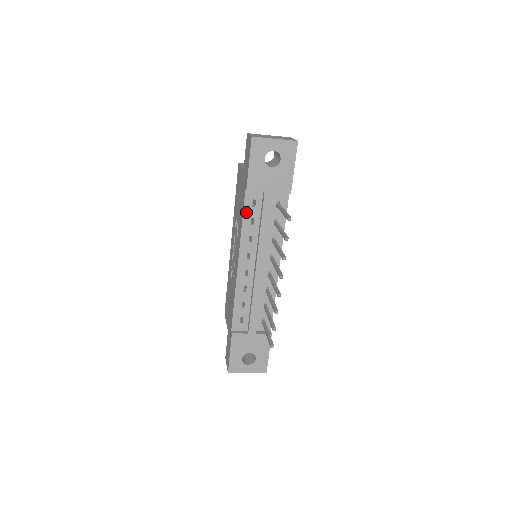
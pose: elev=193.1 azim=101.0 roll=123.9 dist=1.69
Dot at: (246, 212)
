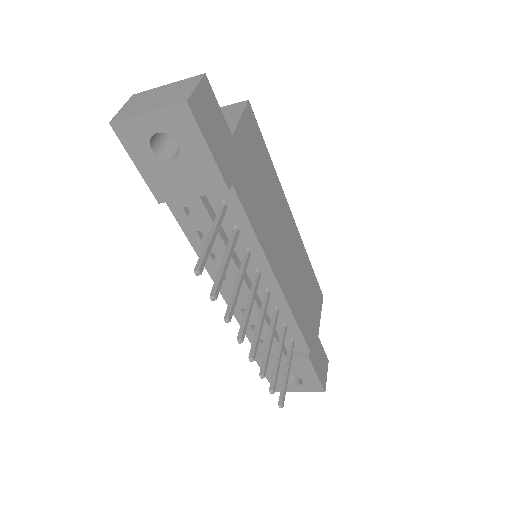
Dot at: (184, 225)
